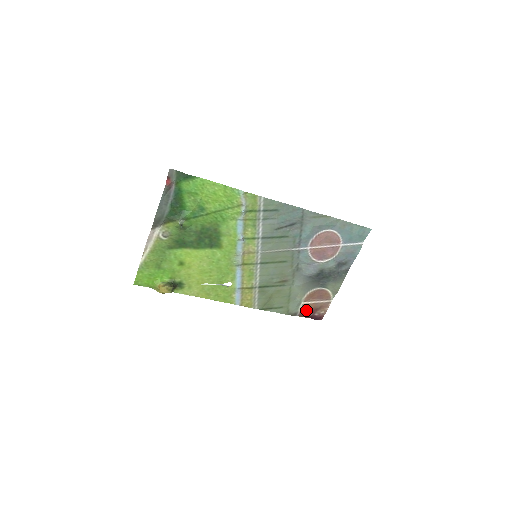
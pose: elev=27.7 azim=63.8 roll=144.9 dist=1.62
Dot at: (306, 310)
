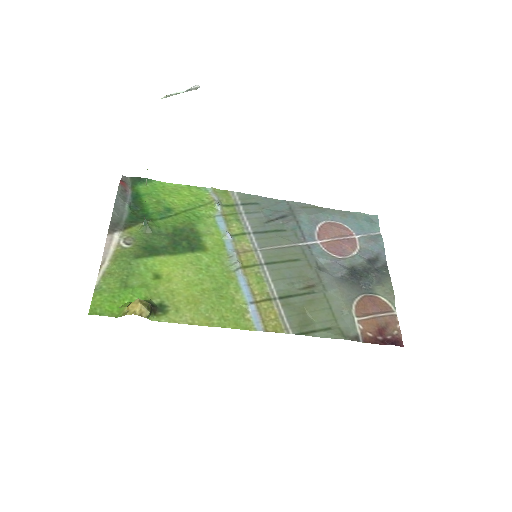
Dot at: (369, 331)
